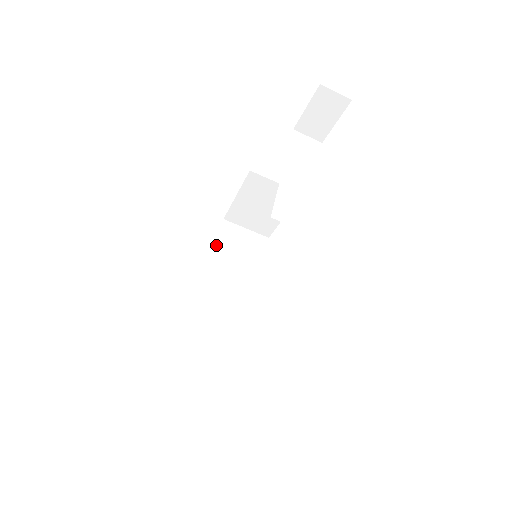
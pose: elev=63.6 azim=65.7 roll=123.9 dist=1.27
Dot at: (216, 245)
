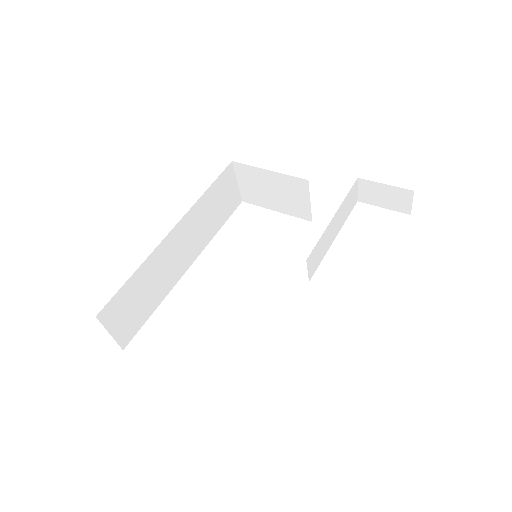
Dot at: (213, 185)
